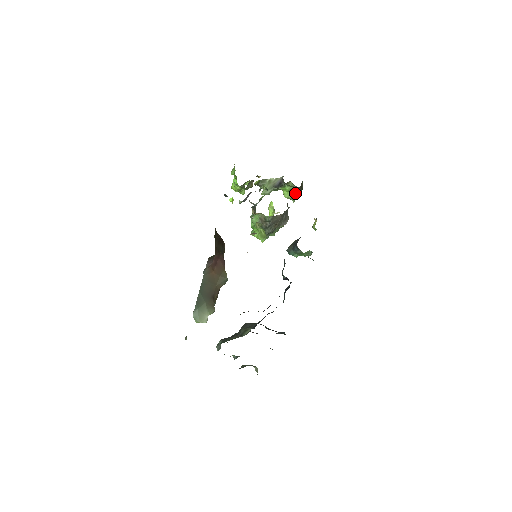
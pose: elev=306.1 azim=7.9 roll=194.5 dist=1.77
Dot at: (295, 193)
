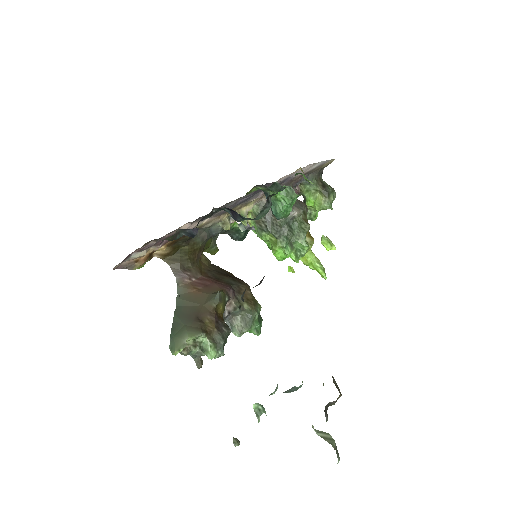
Dot at: (322, 197)
